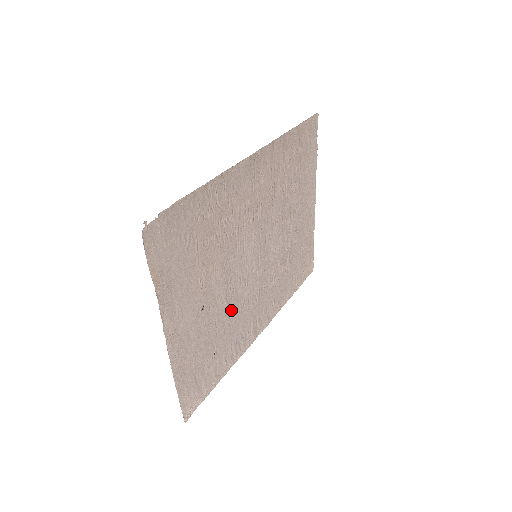
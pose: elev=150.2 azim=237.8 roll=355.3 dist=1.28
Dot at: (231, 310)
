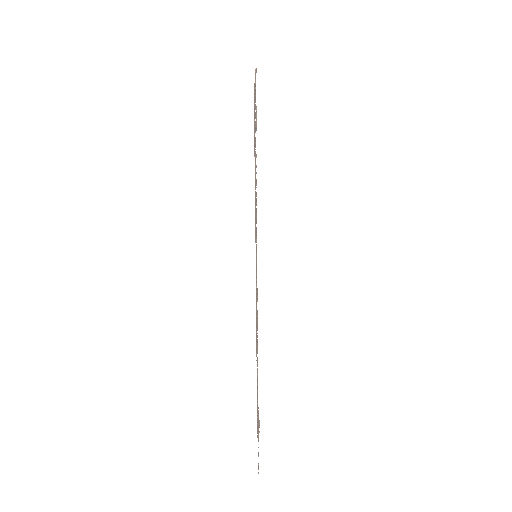
Dot at: occluded
